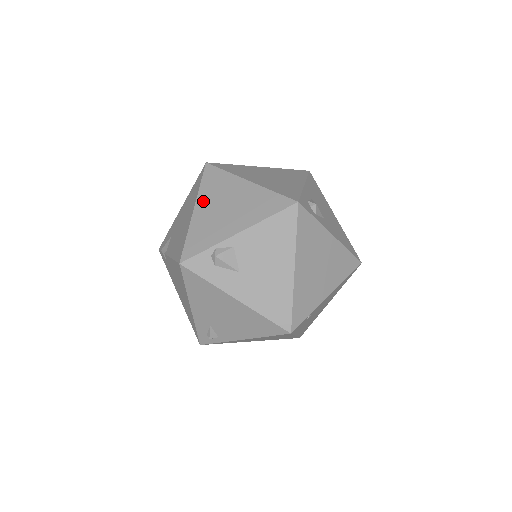
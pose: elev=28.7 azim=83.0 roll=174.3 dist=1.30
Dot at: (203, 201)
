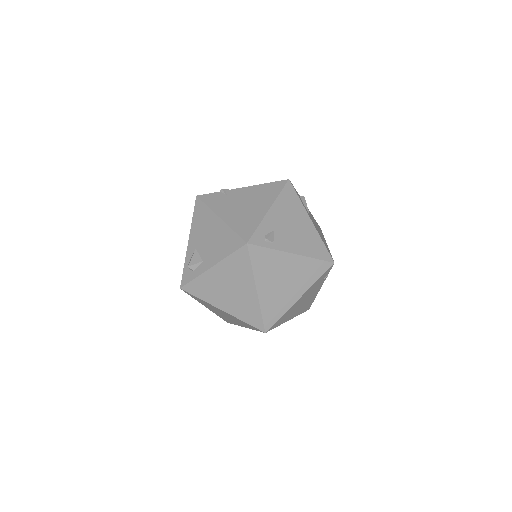
Dot at: occluded
